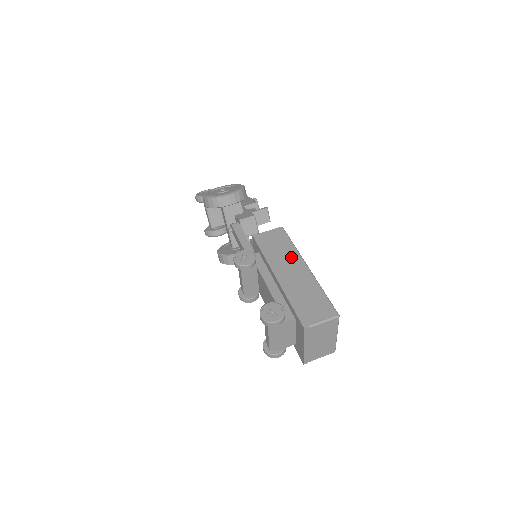
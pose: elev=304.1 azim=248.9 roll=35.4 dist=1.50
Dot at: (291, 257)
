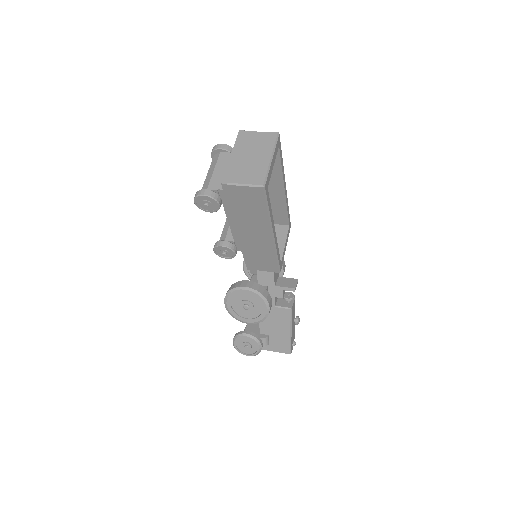
Dot at: occluded
